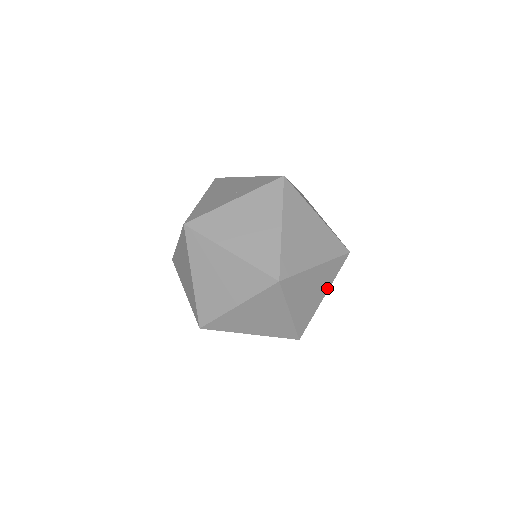
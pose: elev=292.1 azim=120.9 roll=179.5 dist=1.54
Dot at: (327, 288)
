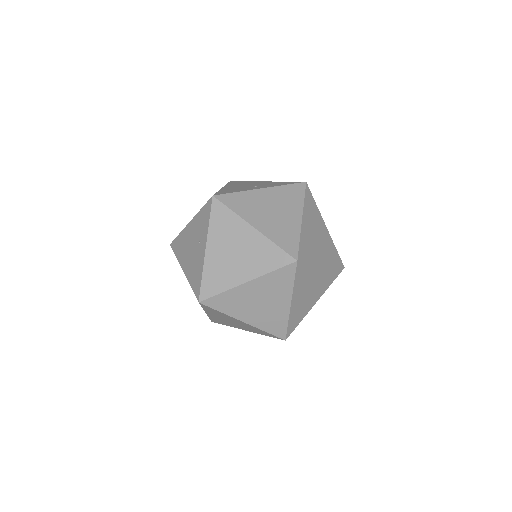
Dot at: (321, 219)
